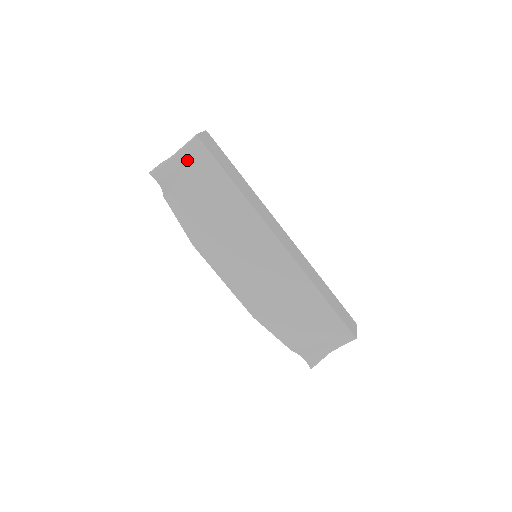
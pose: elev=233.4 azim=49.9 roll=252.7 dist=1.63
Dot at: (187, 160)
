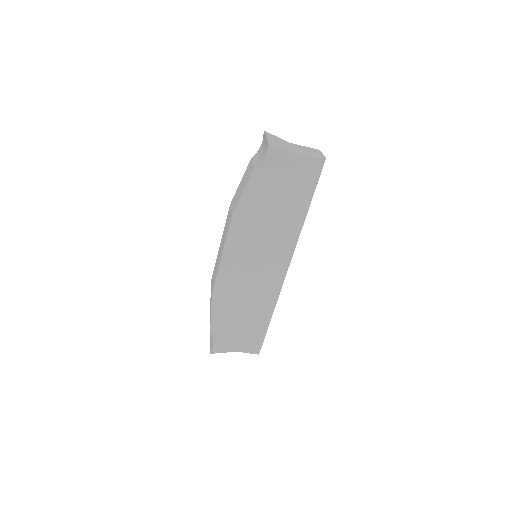
Dot at: (301, 164)
